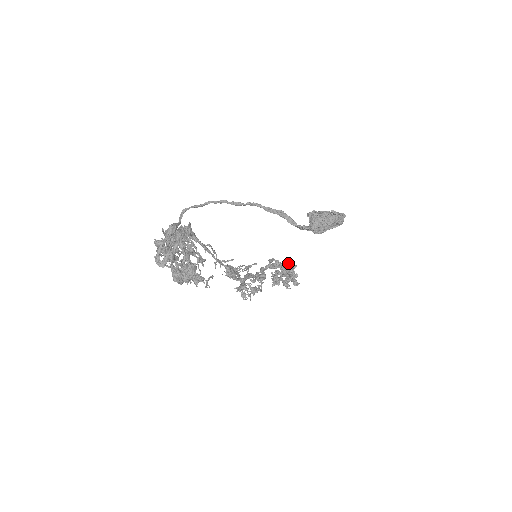
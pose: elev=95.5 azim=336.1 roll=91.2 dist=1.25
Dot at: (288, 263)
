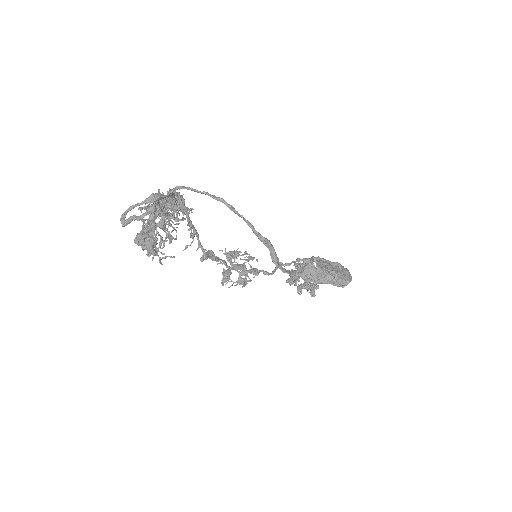
Dot at: occluded
